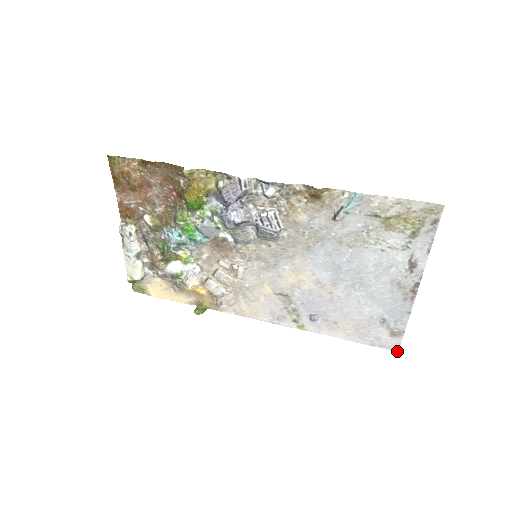
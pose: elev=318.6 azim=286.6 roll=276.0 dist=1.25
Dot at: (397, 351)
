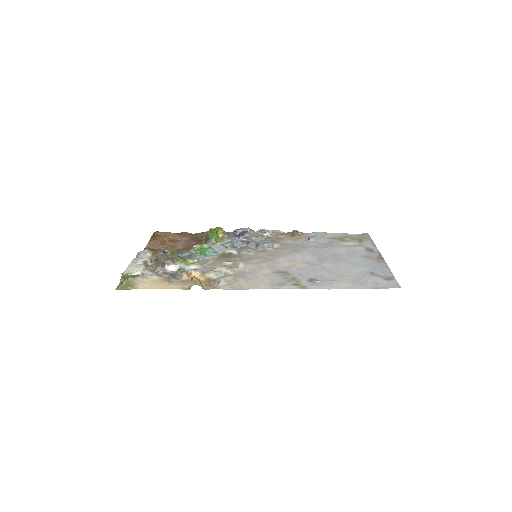
Dot at: occluded
